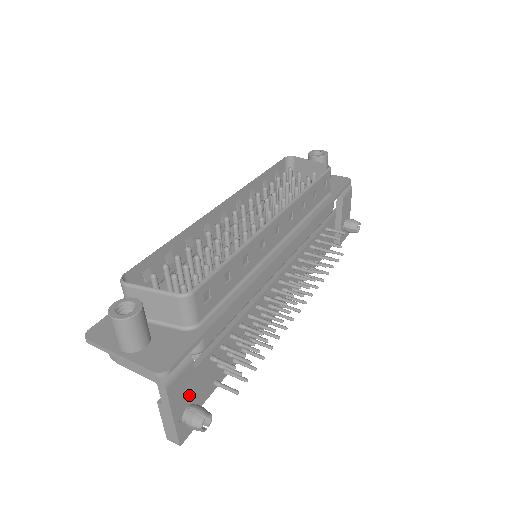
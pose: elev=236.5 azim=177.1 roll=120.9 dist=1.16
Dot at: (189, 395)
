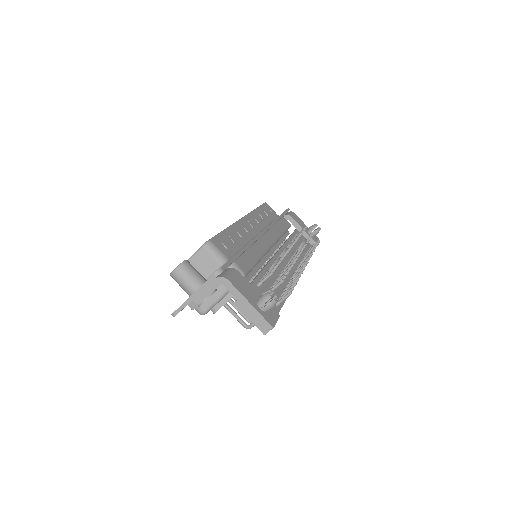
Dot at: (252, 293)
